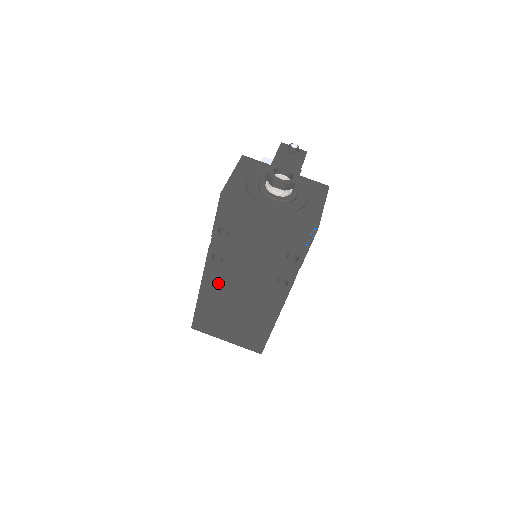
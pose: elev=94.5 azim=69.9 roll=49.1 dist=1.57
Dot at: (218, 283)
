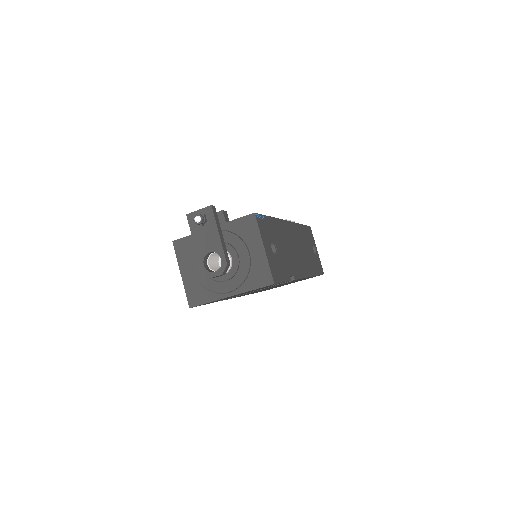
Dot at: occluded
